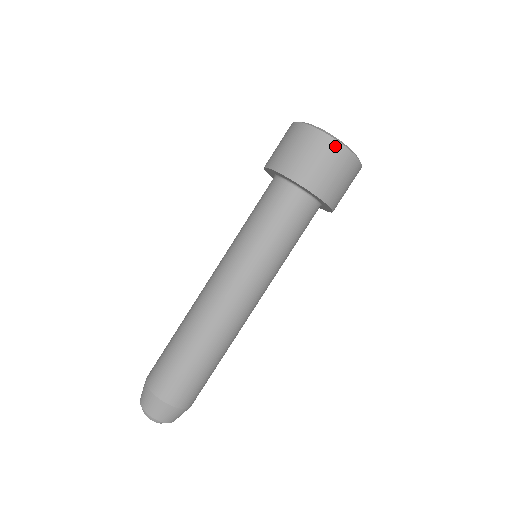
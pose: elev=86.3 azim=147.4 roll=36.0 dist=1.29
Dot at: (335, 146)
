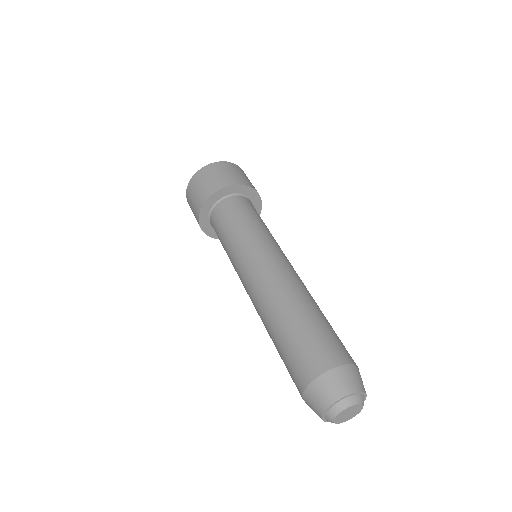
Dot at: (194, 179)
